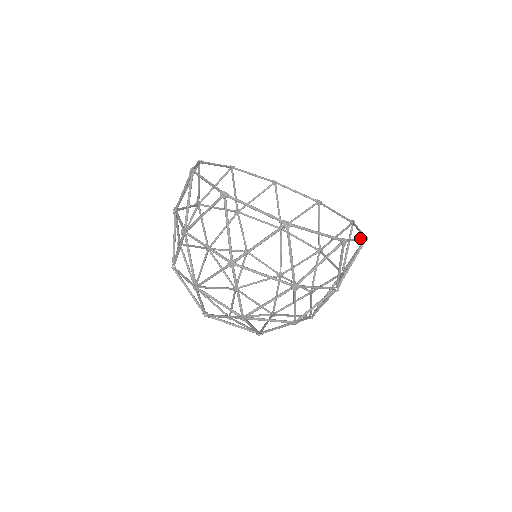
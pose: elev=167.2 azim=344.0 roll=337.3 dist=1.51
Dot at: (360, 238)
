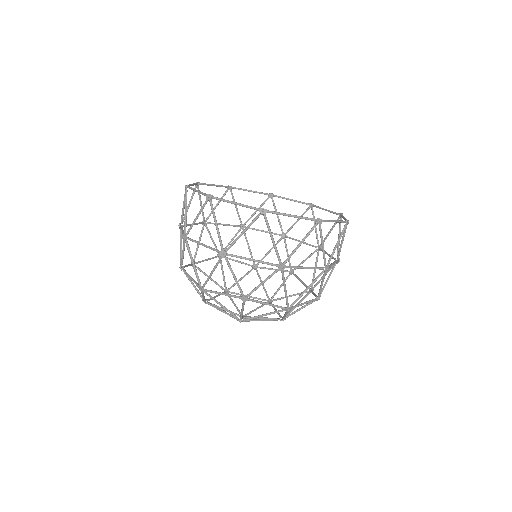
Dot at: (343, 216)
